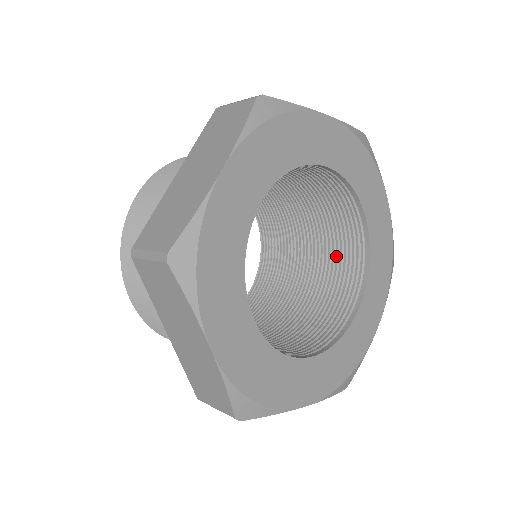
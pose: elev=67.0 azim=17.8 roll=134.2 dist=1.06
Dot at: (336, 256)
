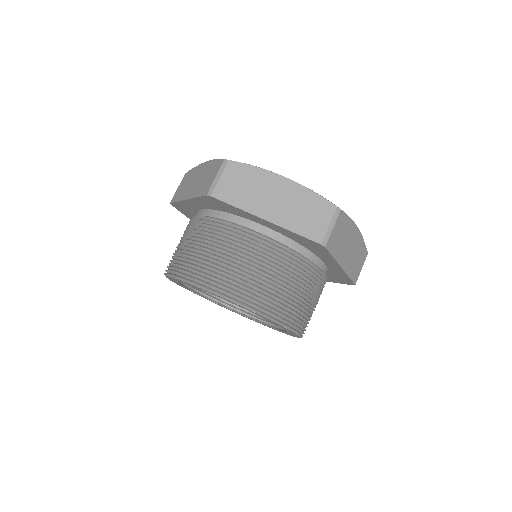
Dot at: occluded
